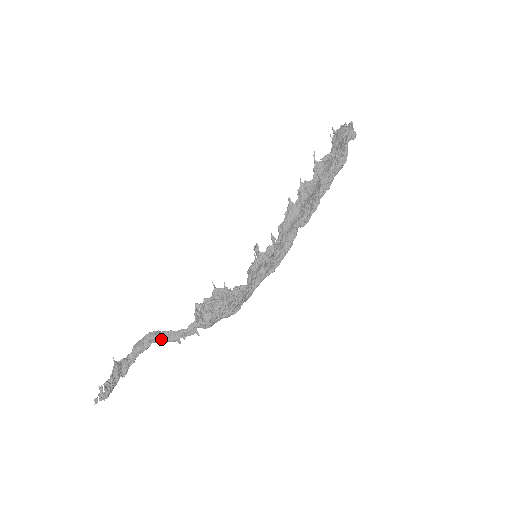
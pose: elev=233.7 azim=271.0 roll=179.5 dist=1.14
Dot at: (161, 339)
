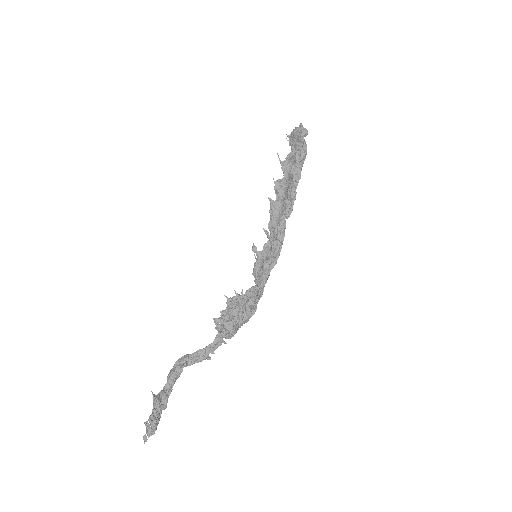
Dot at: (191, 361)
